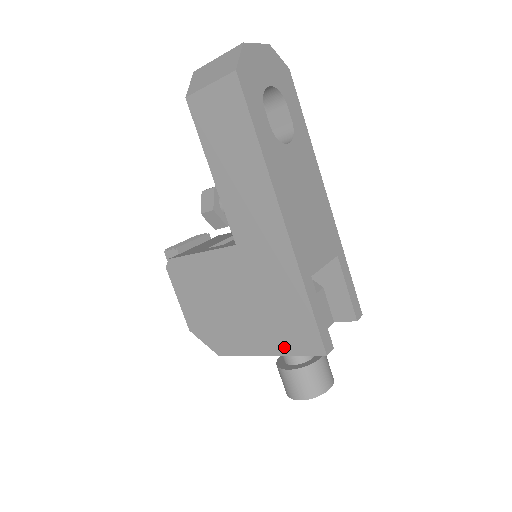
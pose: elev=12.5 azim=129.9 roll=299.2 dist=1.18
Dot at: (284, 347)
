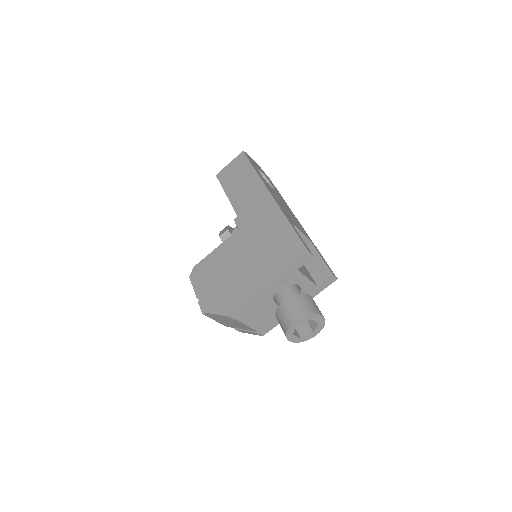
Dot at: (278, 268)
